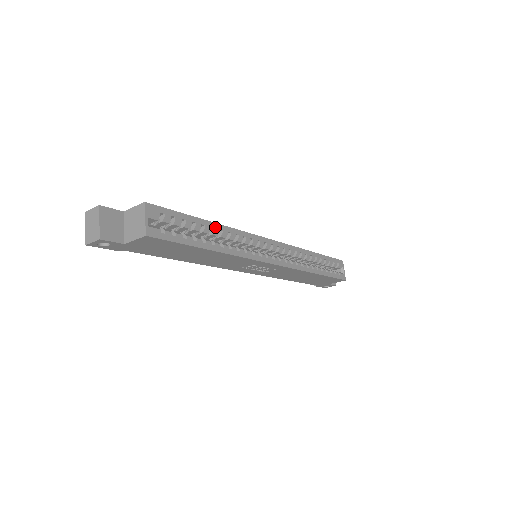
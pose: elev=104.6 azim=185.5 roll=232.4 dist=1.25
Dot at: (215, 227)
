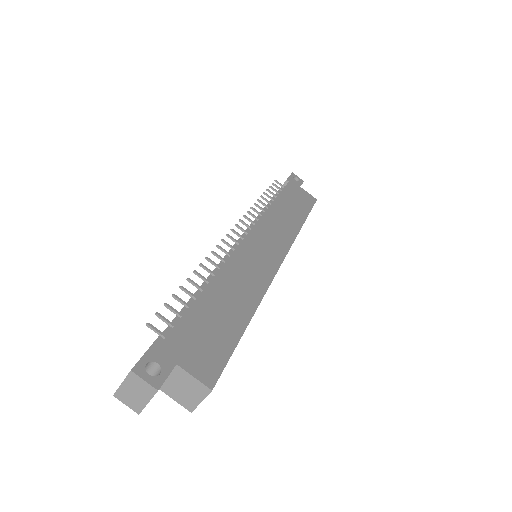
Dot at: (250, 319)
